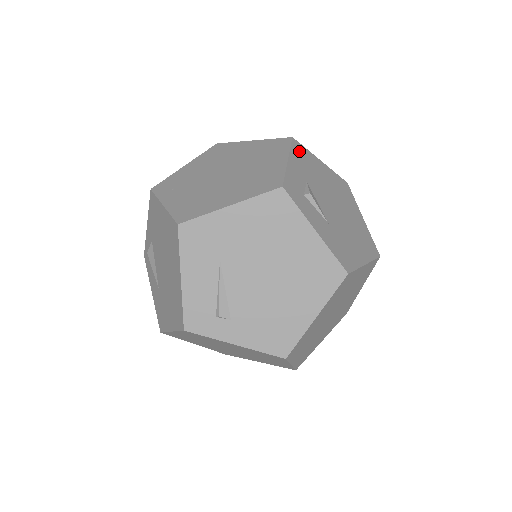
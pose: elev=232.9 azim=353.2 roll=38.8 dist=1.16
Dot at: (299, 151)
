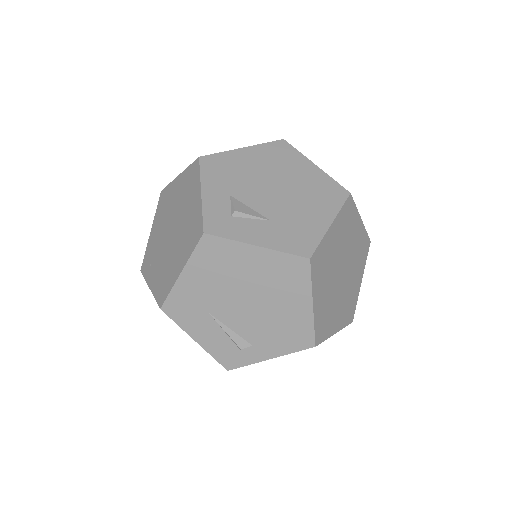
Dot at: (211, 166)
